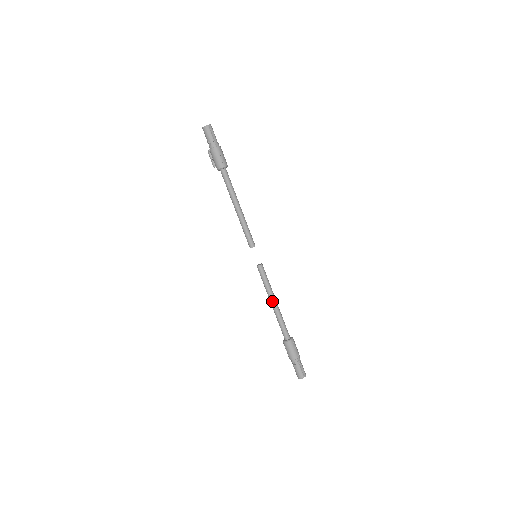
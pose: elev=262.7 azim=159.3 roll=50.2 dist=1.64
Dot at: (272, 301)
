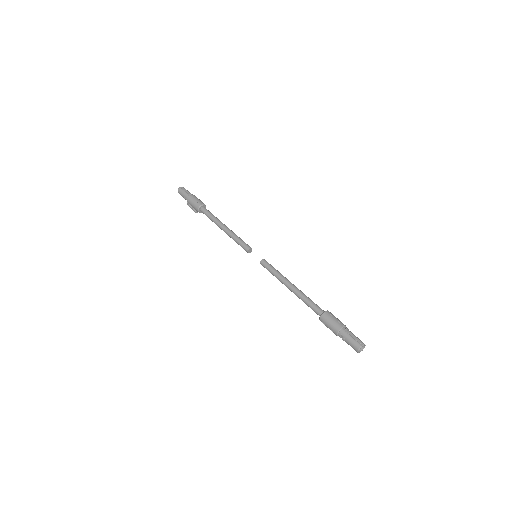
Dot at: (287, 285)
